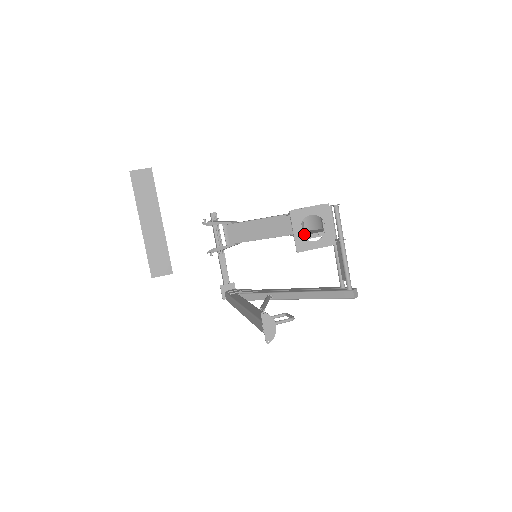
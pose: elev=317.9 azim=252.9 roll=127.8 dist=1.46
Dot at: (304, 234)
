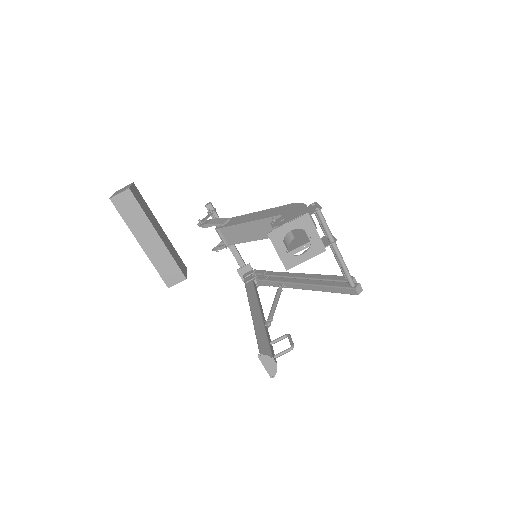
Dot at: (291, 247)
